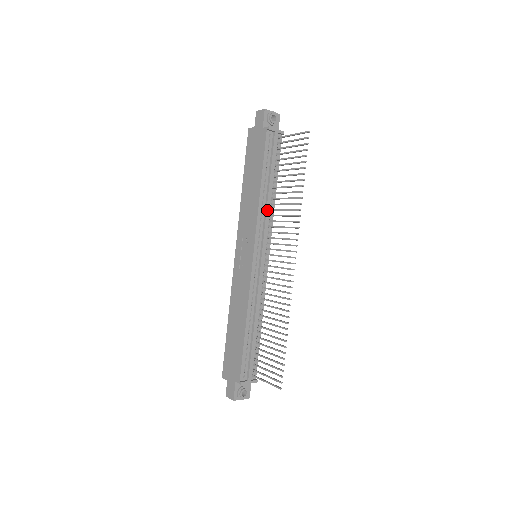
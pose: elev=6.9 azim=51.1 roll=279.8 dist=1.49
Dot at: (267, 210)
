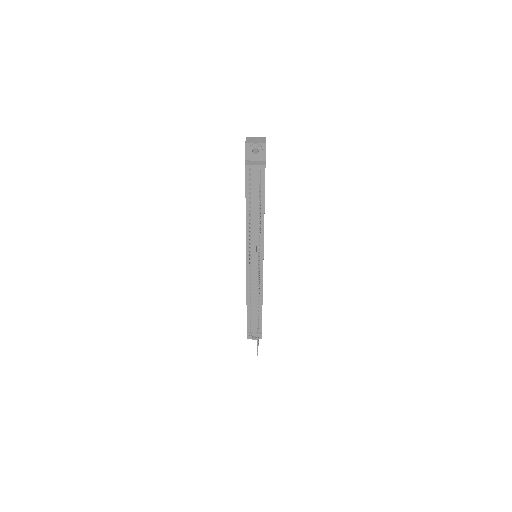
Dot at: (254, 230)
